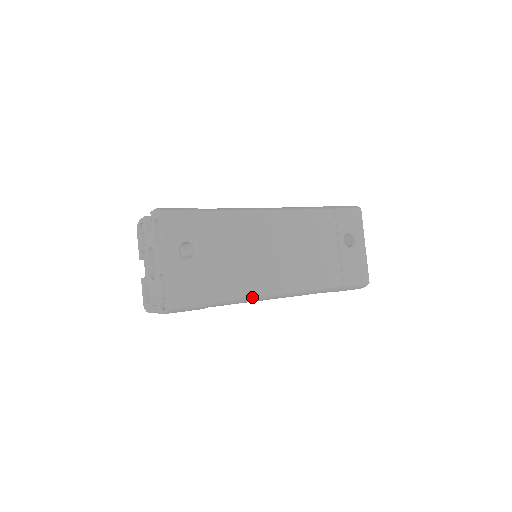
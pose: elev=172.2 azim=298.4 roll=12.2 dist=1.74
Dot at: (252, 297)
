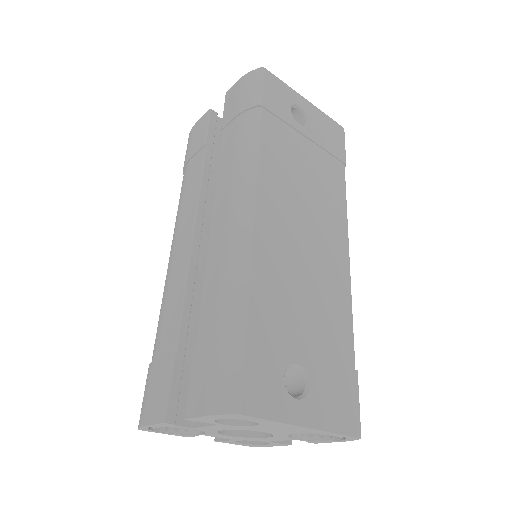
Dot at: (351, 300)
